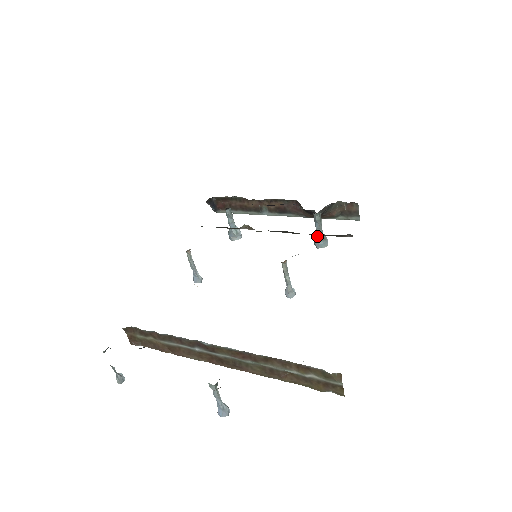
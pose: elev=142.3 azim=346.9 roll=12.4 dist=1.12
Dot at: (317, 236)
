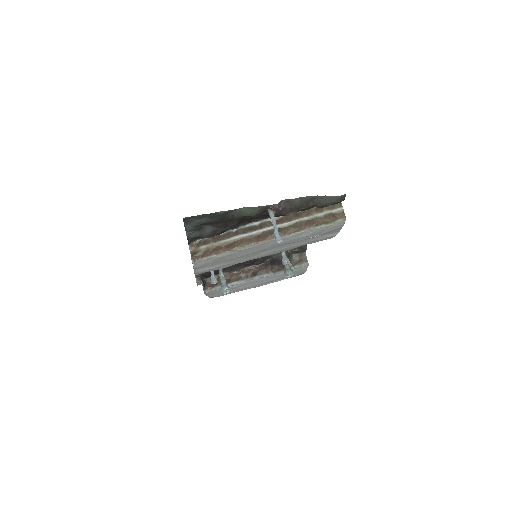
Dot at: (286, 268)
